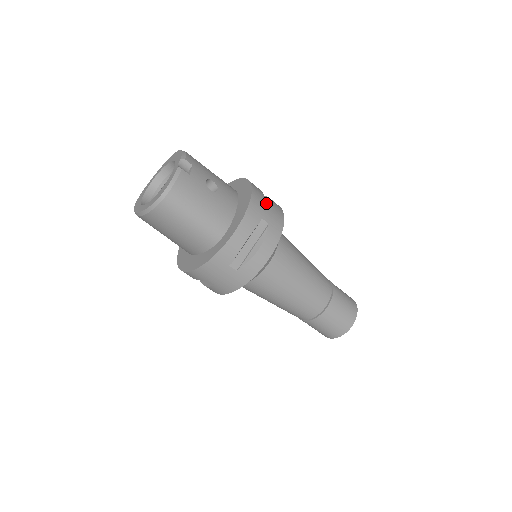
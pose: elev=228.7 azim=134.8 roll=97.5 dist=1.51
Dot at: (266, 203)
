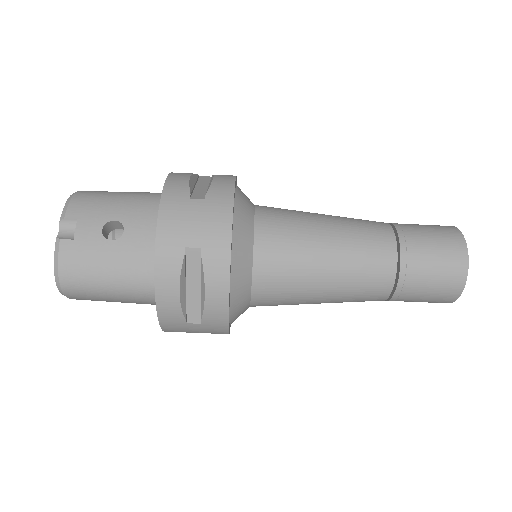
Dot at: (190, 213)
